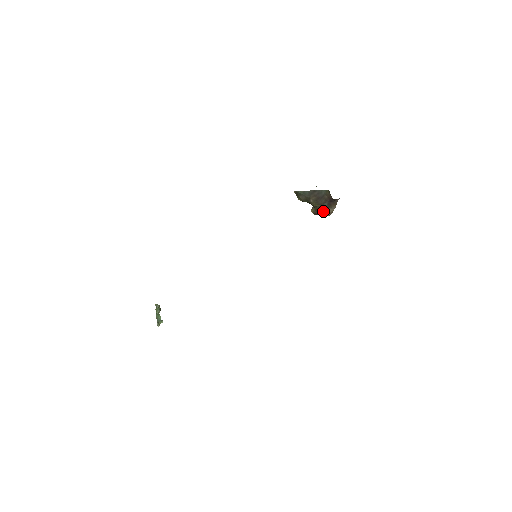
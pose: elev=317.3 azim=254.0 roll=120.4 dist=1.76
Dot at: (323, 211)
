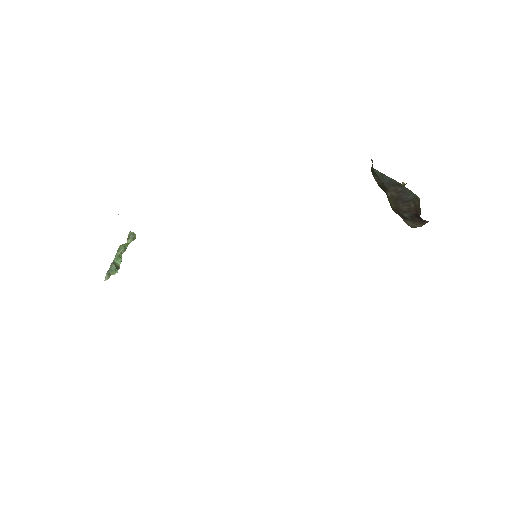
Dot at: (401, 217)
